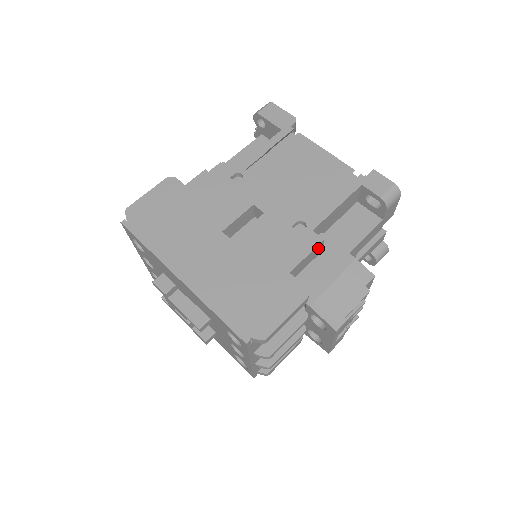
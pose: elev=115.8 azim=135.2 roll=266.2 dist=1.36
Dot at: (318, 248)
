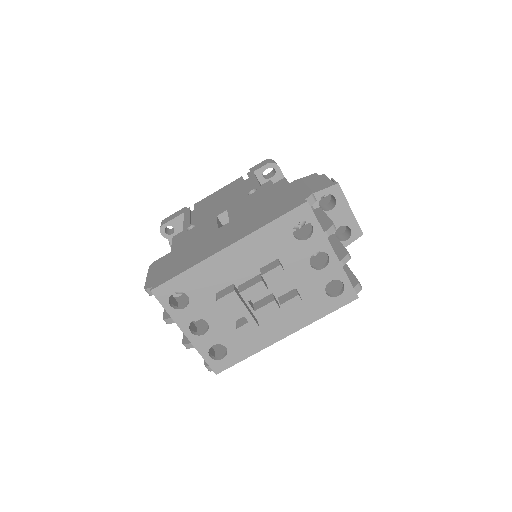
Dot at: occluded
